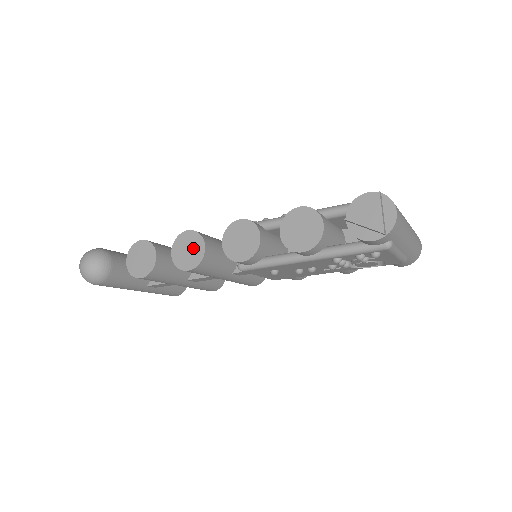
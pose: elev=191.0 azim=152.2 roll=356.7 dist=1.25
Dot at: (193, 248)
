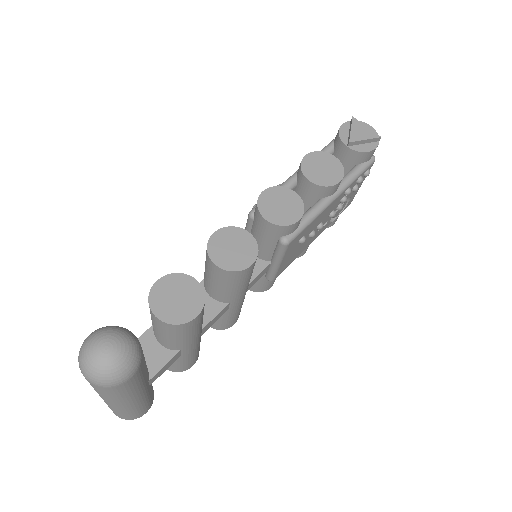
Dot at: (237, 242)
